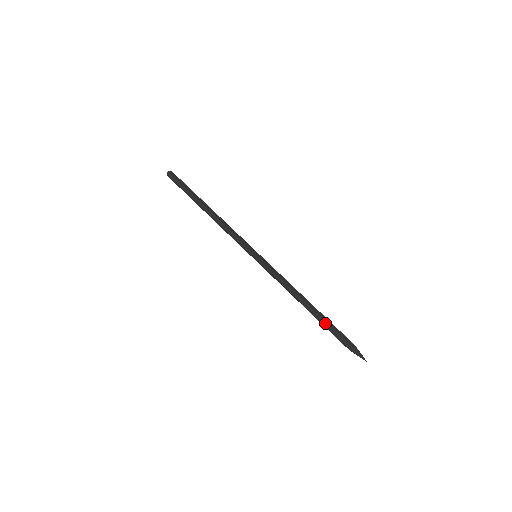
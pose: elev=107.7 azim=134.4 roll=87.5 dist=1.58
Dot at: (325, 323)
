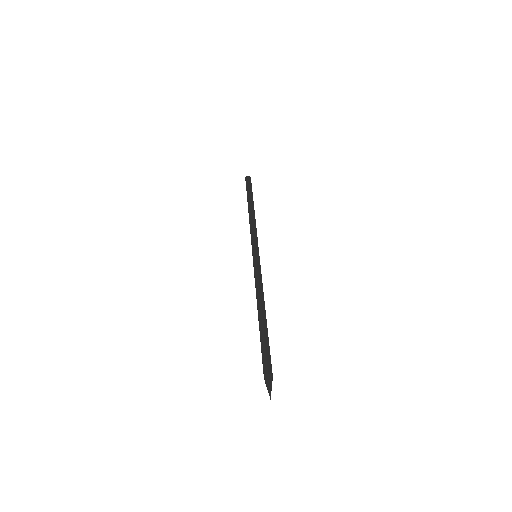
Dot at: (262, 336)
